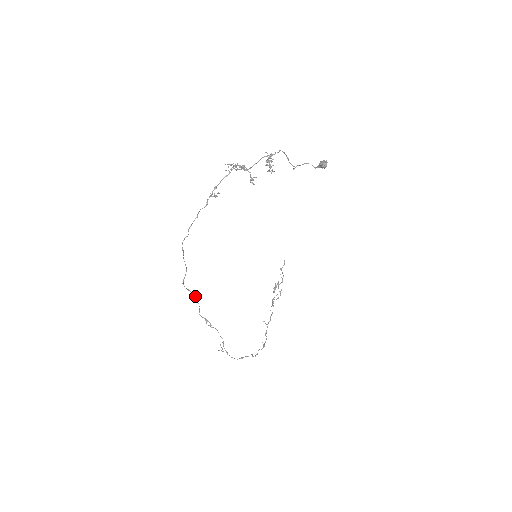
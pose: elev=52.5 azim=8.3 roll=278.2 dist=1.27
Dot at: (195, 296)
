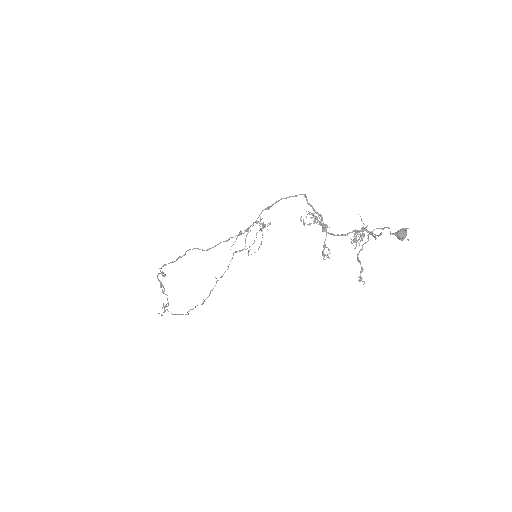
Dot at: (165, 275)
